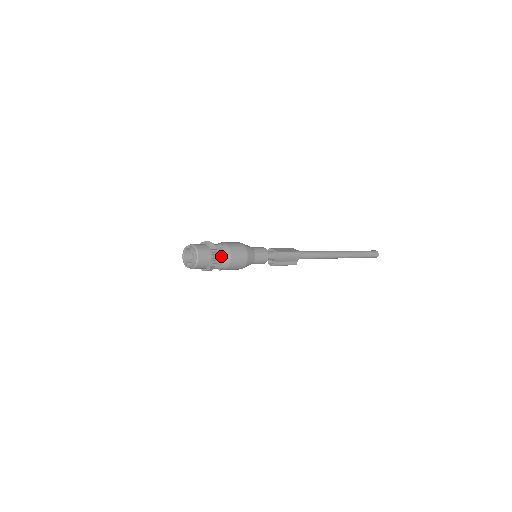
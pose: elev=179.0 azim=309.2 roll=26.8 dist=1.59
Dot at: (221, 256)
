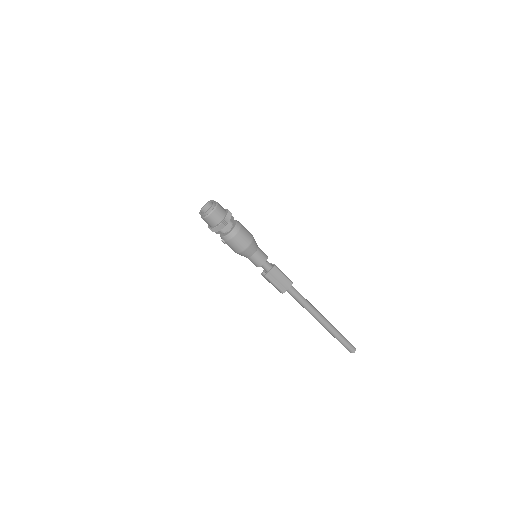
Dot at: (232, 223)
